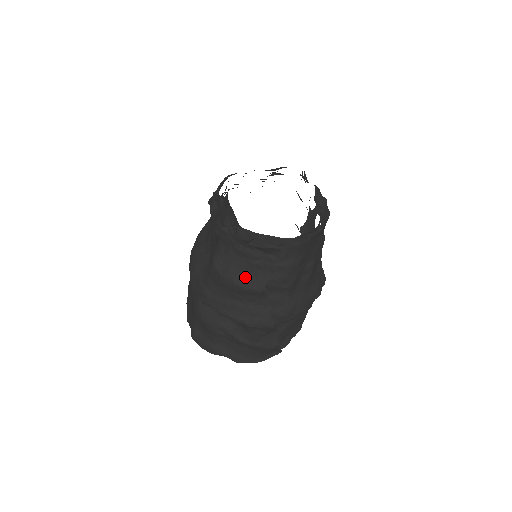
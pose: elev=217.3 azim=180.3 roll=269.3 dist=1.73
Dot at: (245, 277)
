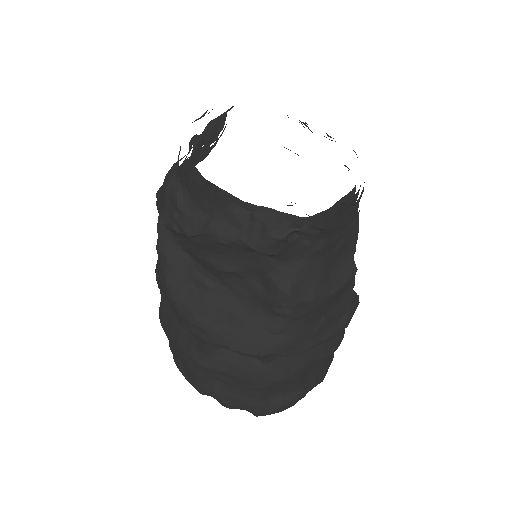
Dot at: (332, 276)
